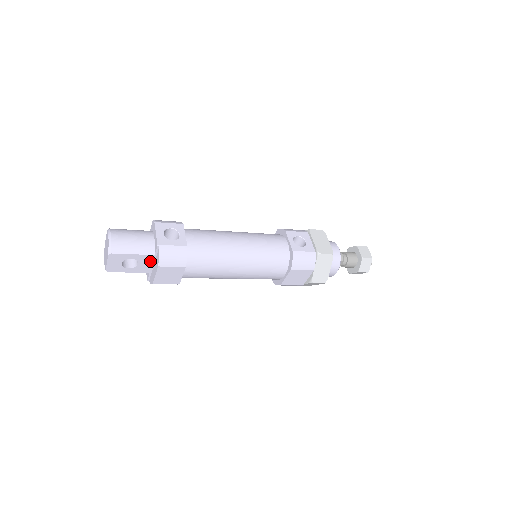
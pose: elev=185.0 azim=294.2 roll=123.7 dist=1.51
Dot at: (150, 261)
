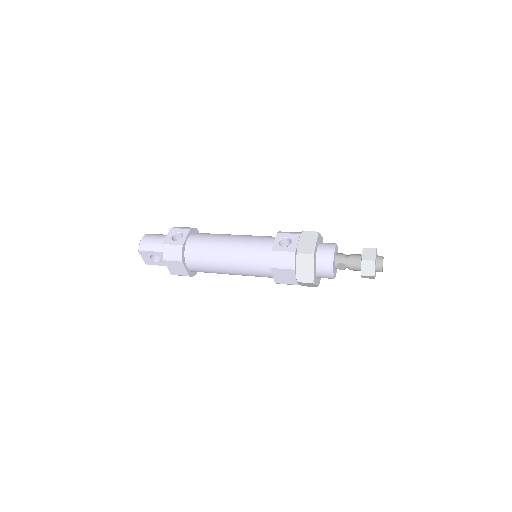
Dot at: occluded
